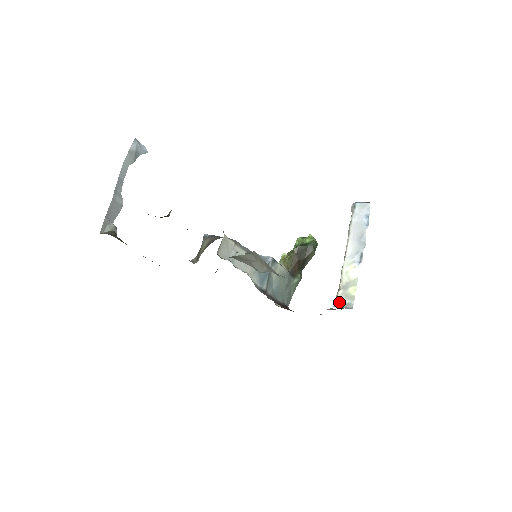
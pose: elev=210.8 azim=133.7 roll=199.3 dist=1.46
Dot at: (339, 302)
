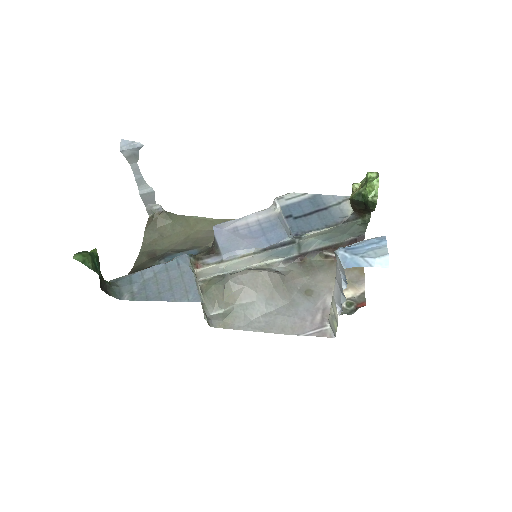
Dot at: (329, 322)
